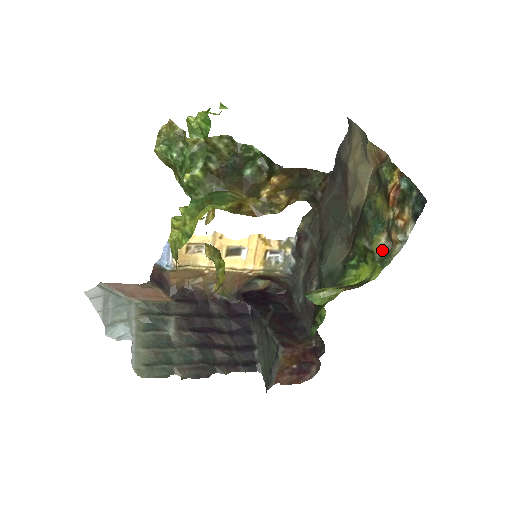
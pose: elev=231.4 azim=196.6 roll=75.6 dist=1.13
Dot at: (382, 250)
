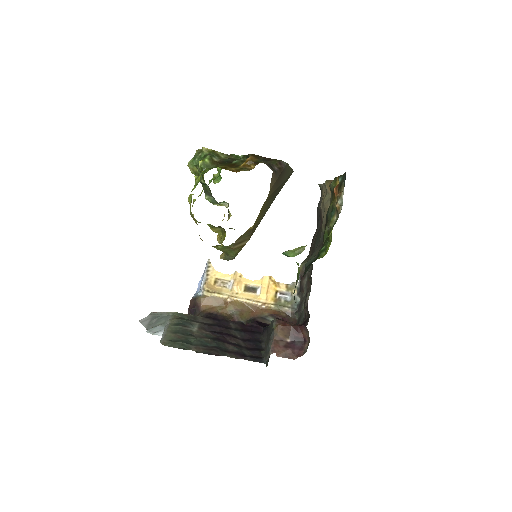
Dot at: occluded
